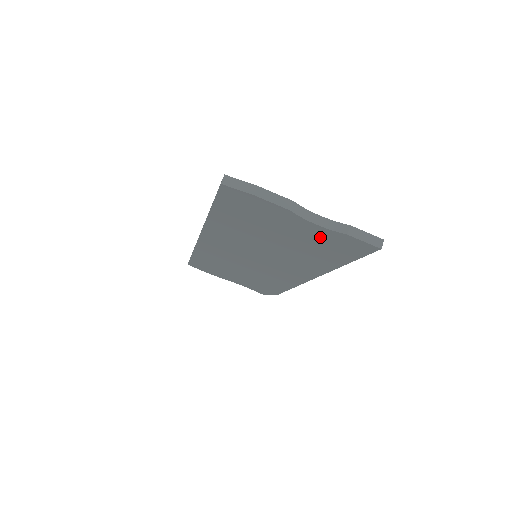
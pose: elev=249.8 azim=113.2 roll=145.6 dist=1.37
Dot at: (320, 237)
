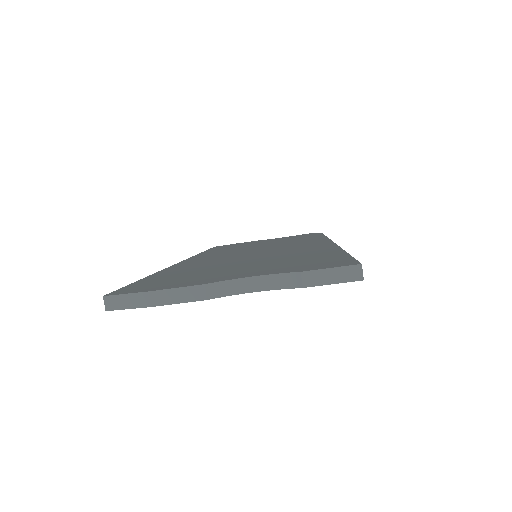
Dot at: occluded
